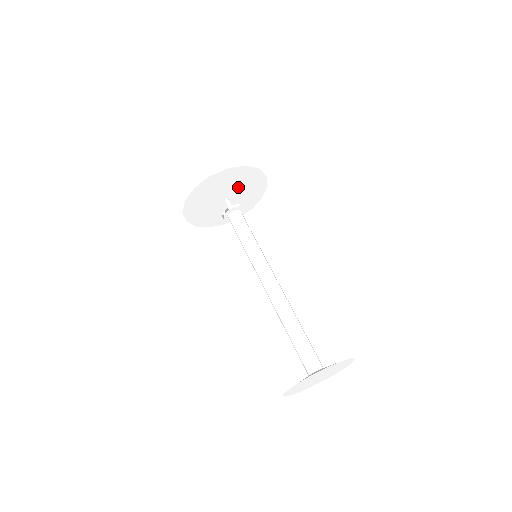
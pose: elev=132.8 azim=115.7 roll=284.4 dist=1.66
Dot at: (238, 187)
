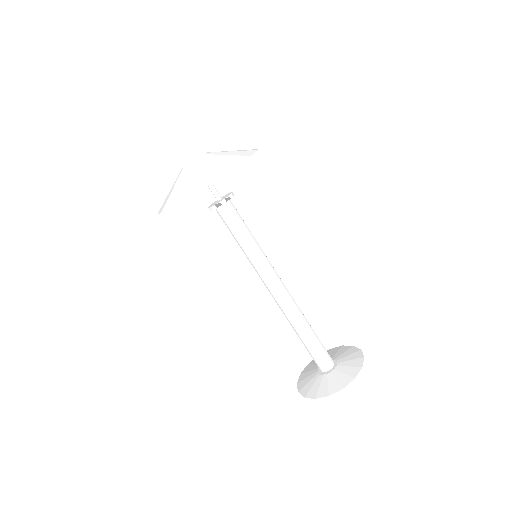
Dot at: occluded
